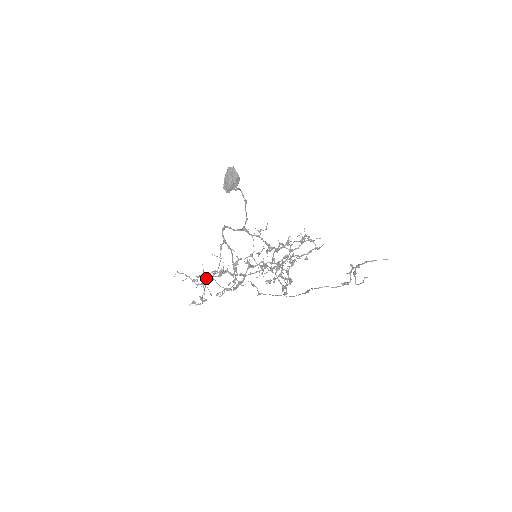
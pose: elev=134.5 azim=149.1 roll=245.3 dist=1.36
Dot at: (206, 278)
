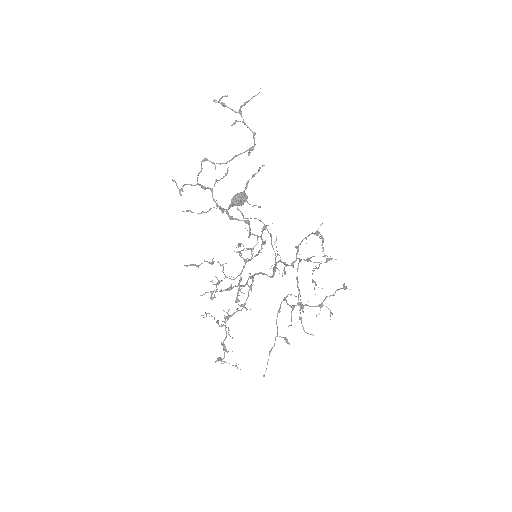
Dot at: (228, 316)
